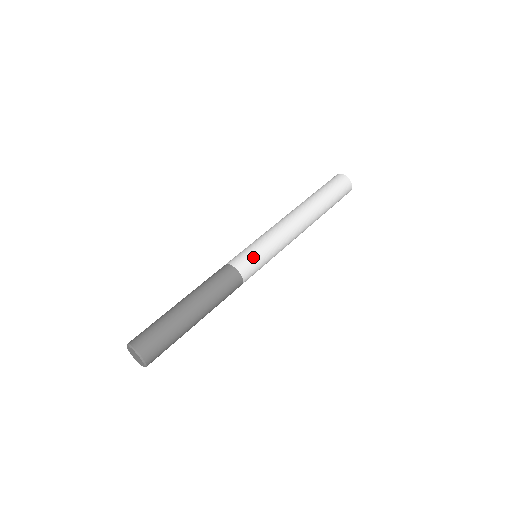
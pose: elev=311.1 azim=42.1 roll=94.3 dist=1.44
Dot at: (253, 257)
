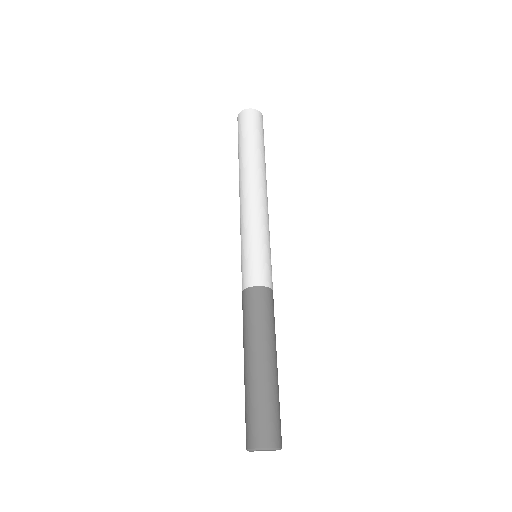
Dot at: (268, 263)
